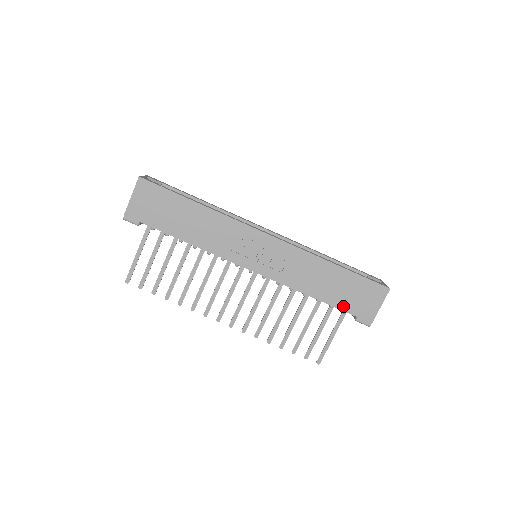
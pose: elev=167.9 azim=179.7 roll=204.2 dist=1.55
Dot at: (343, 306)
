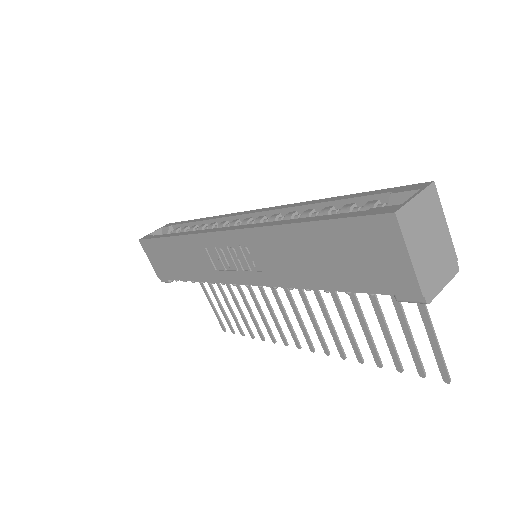
Dot at: (356, 285)
